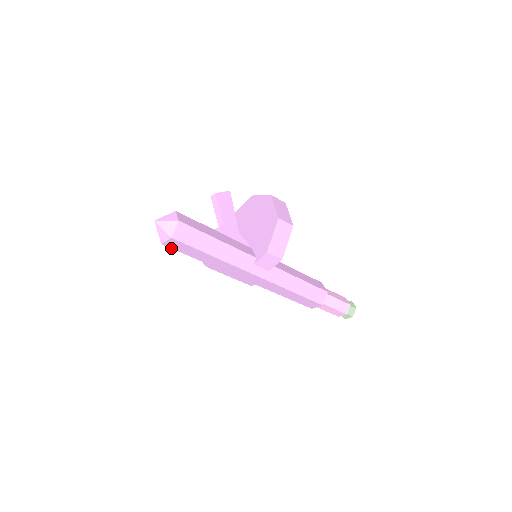
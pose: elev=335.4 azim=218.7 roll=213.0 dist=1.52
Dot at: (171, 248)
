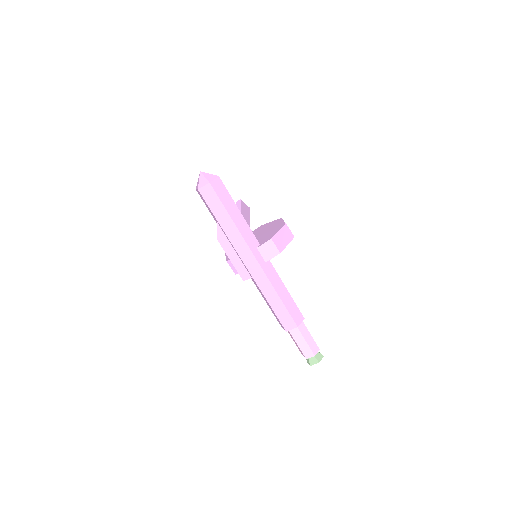
Dot at: (203, 197)
